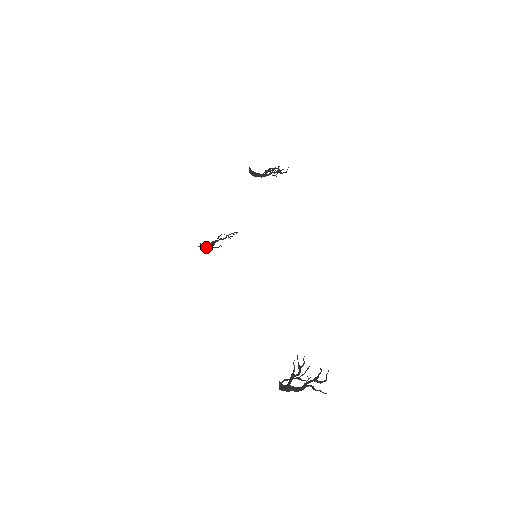
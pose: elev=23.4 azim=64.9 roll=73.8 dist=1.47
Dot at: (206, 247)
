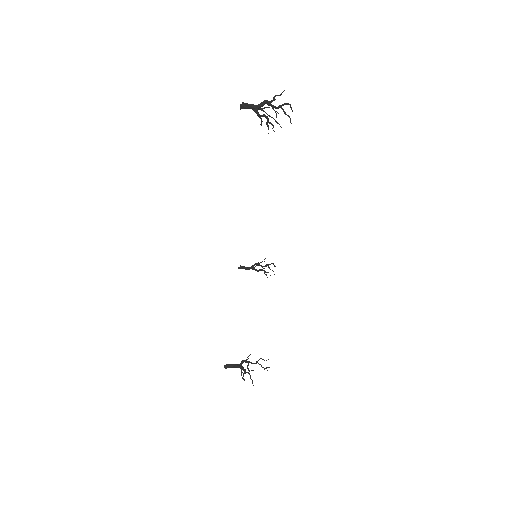
Dot at: (233, 364)
